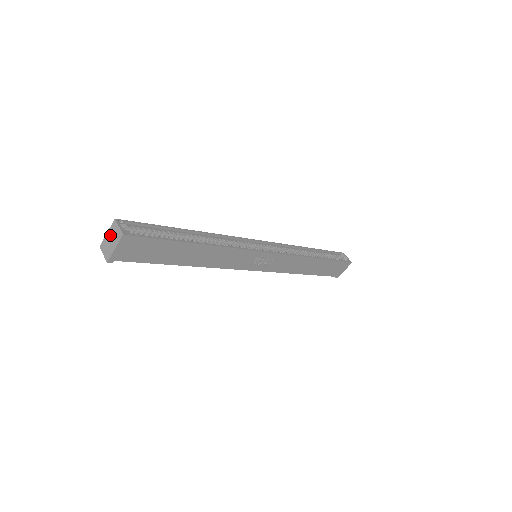
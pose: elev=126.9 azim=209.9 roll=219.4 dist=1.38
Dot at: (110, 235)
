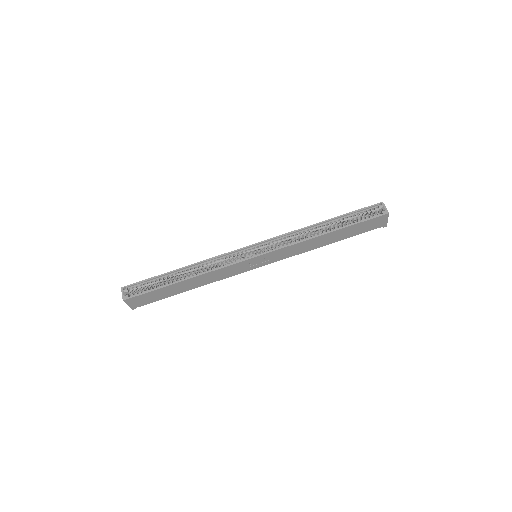
Dot at: occluded
